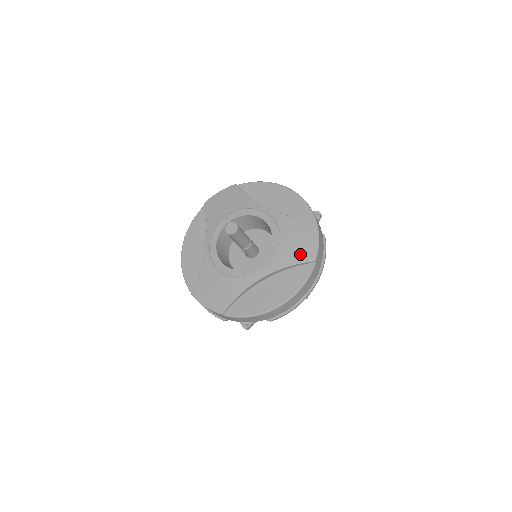
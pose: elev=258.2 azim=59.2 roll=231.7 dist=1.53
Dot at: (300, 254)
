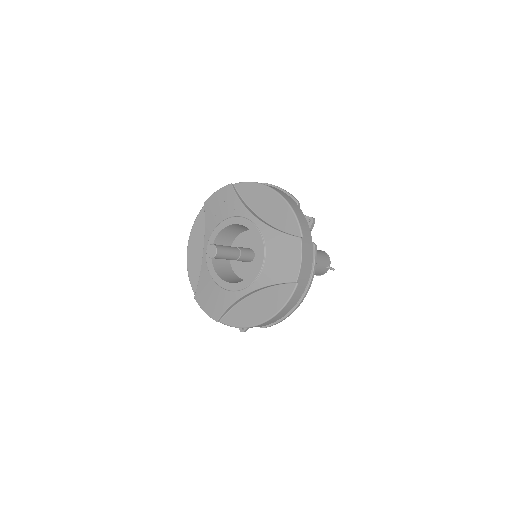
Dot at: (283, 273)
